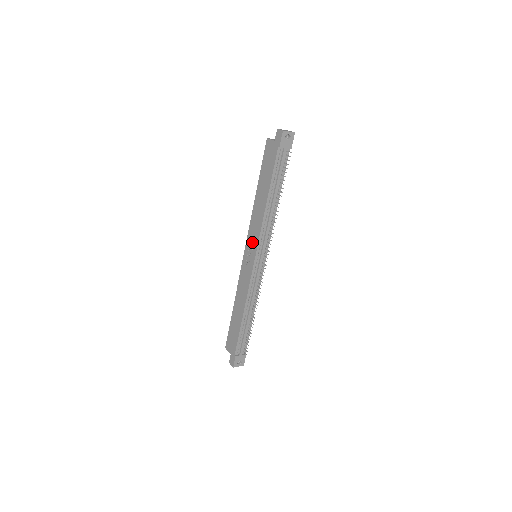
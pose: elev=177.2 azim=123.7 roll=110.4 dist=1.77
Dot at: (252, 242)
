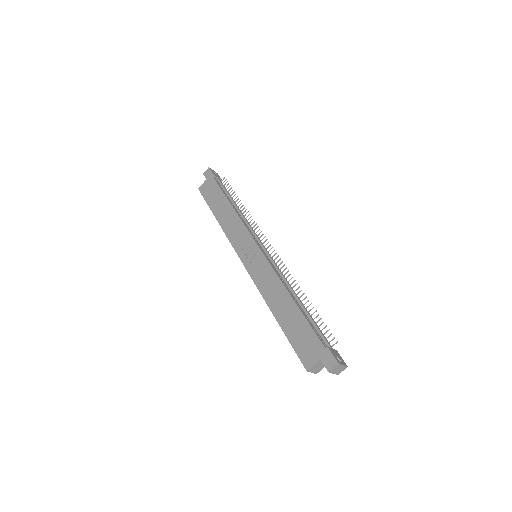
Dot at: (243, 242)
